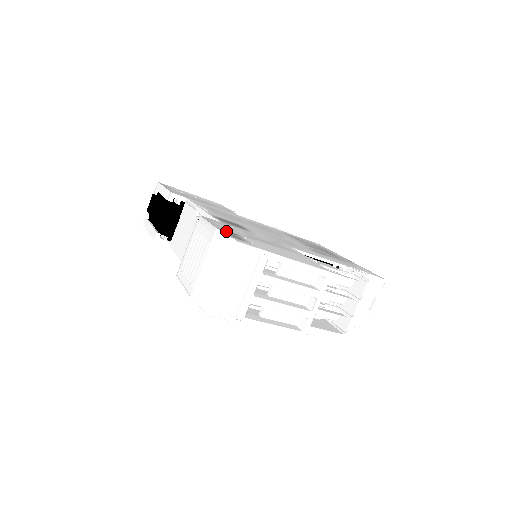
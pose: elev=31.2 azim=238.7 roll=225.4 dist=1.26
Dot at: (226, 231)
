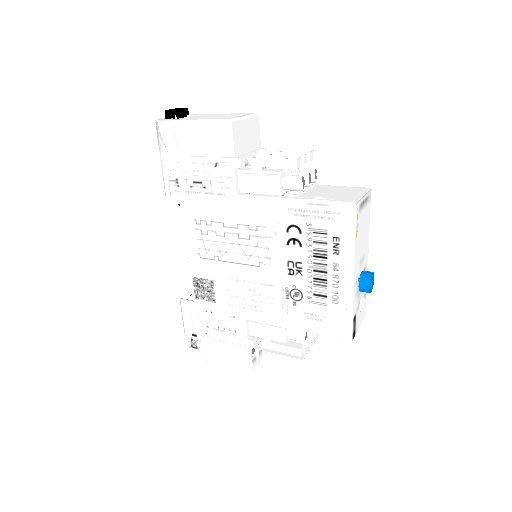
Dot at: (189, 334)
